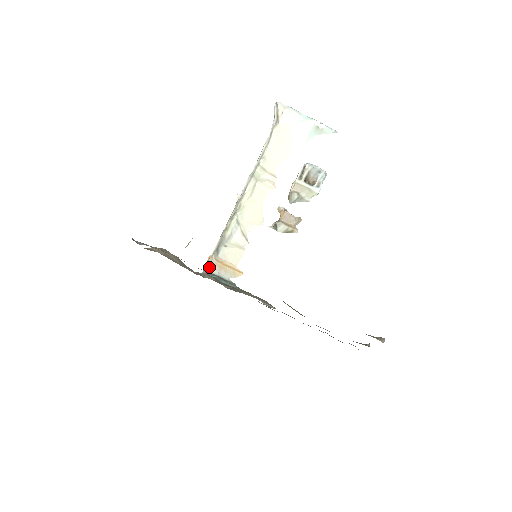
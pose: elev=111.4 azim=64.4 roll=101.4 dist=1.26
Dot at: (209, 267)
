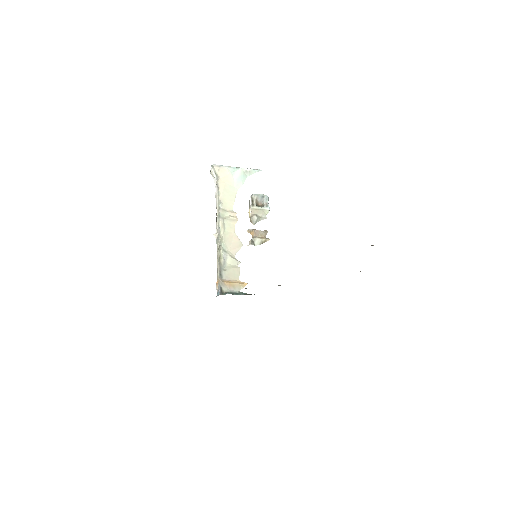
Dot at: (221, 288)
